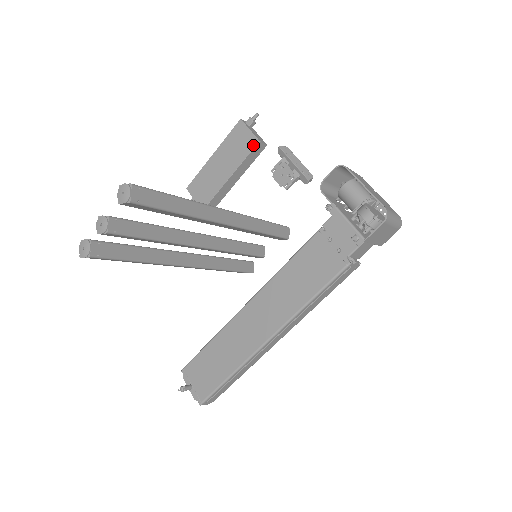
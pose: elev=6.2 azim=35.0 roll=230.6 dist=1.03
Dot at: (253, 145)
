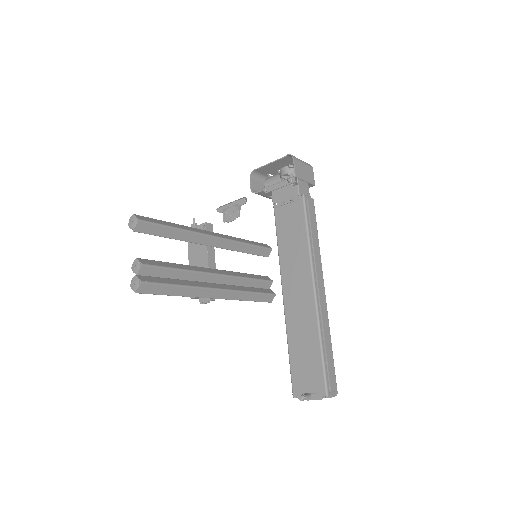
Dot at: (204, 229)
